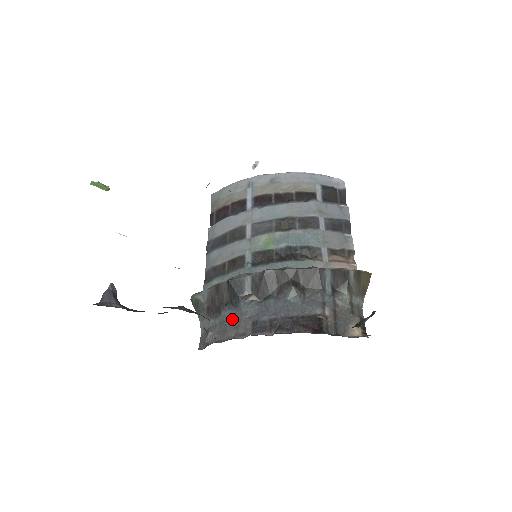
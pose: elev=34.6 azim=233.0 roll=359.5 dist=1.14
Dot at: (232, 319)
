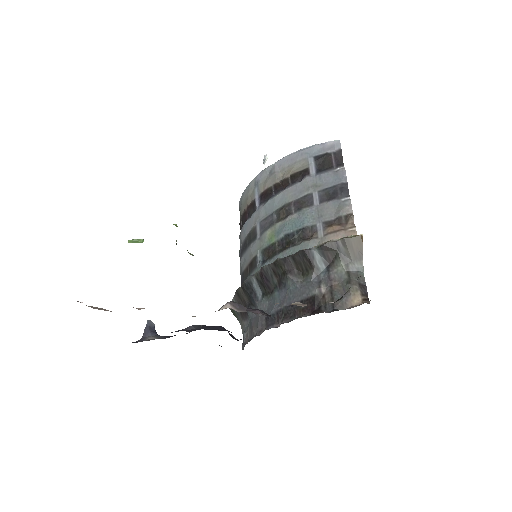
Dot at: (254, 318)
